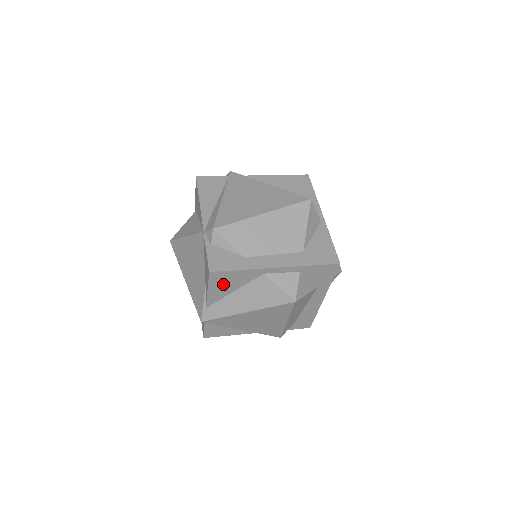
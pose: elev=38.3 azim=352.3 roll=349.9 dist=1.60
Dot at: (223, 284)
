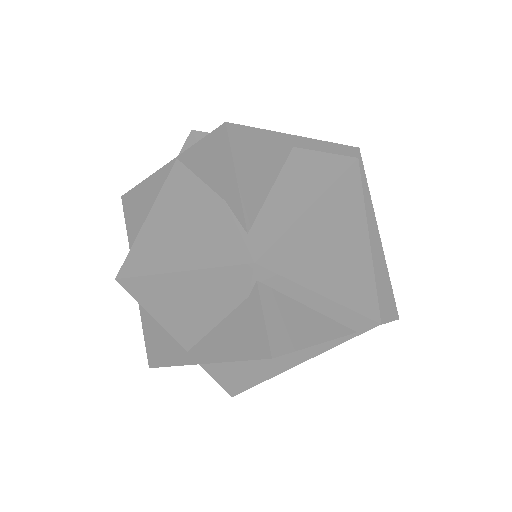
Dot at: (252, 162)
